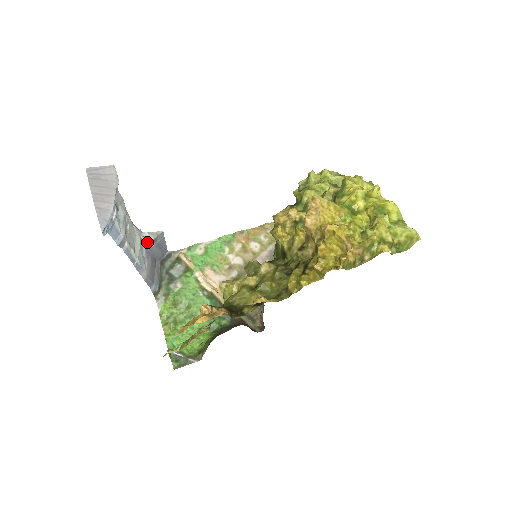
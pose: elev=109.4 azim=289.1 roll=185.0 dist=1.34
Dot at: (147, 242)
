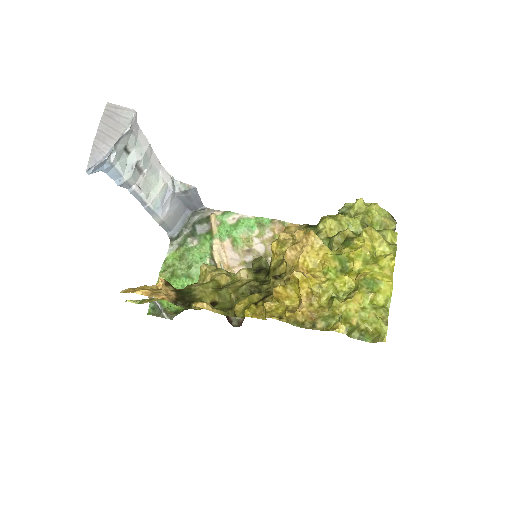
Dot at: (176, 190)
